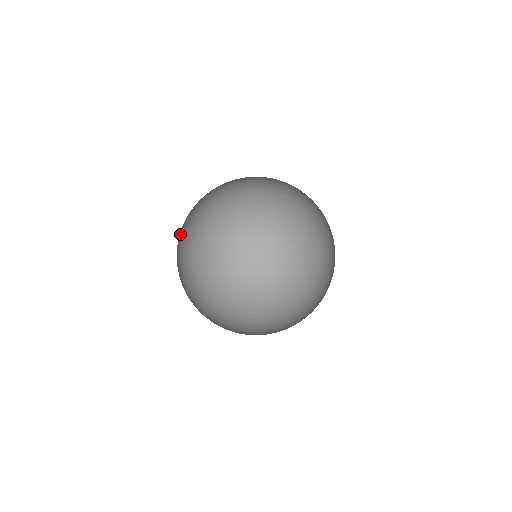
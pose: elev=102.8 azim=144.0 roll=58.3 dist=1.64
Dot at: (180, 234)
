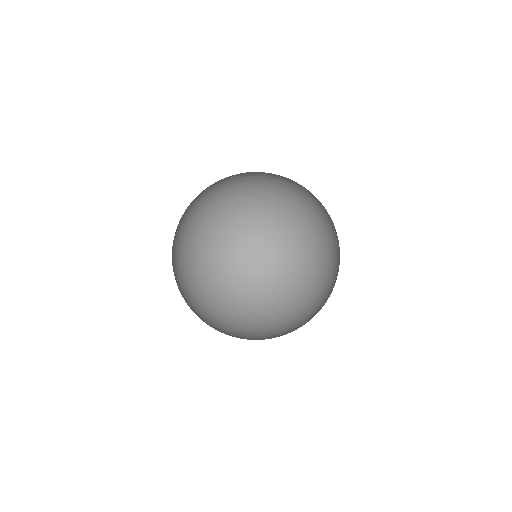
Dot at: (213, 208)
